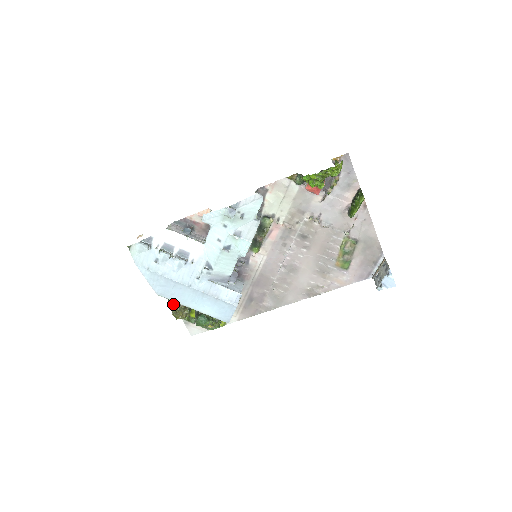
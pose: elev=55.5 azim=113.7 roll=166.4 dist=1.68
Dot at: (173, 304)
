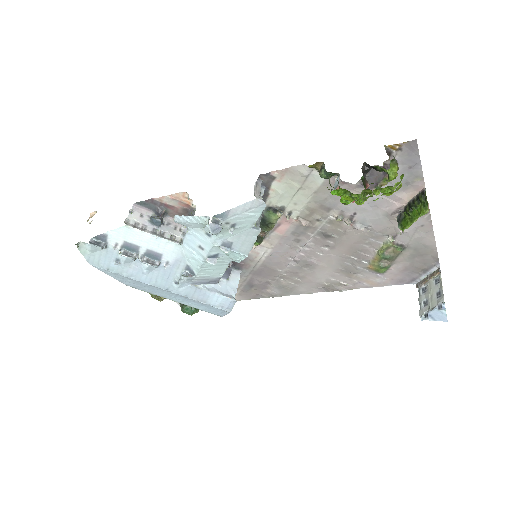
Dot at: occluded
